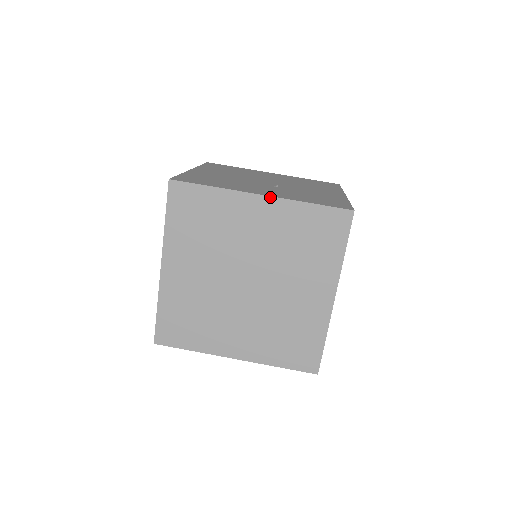
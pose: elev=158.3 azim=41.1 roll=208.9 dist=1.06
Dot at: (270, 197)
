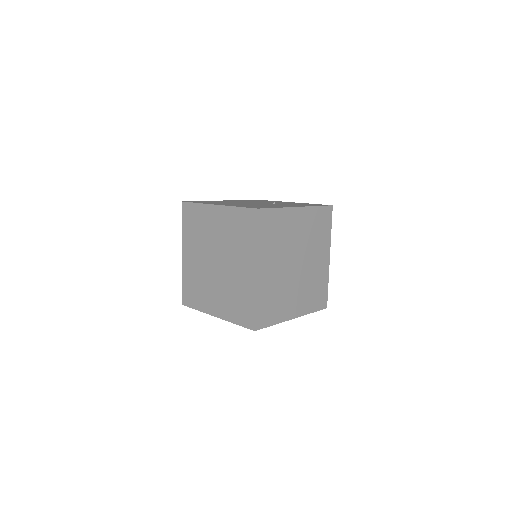
Dot at: (303, 207)
